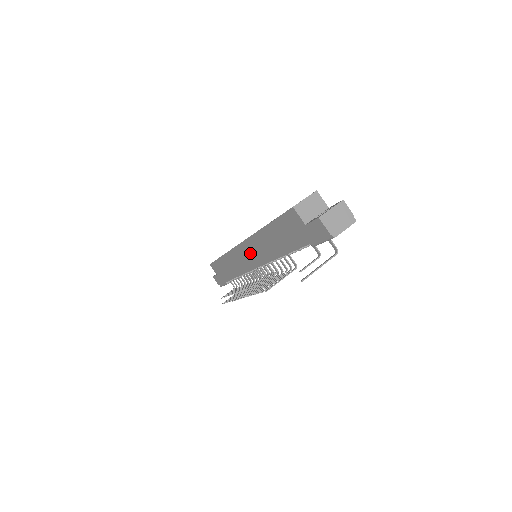
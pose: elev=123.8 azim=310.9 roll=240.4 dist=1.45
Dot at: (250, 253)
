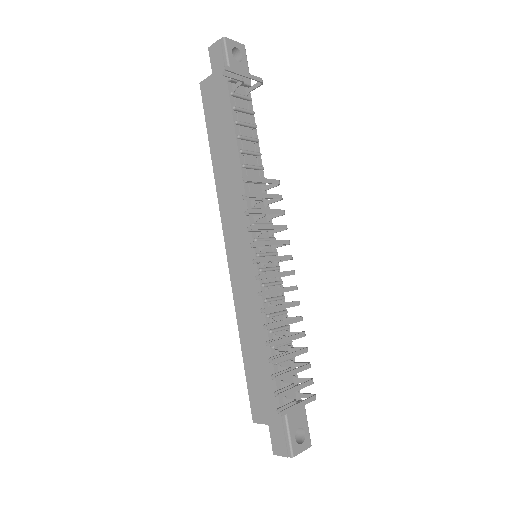
Dot at: (235, 232)
